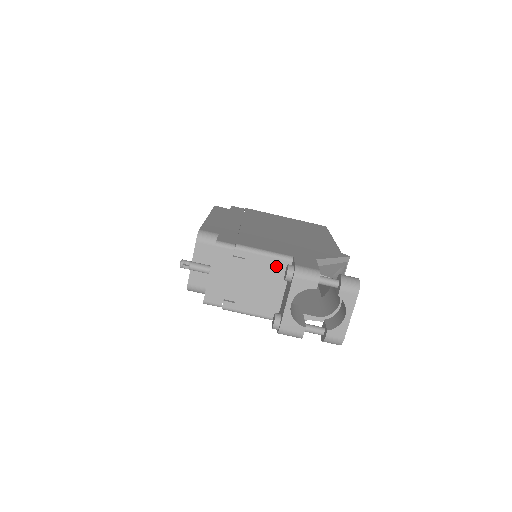
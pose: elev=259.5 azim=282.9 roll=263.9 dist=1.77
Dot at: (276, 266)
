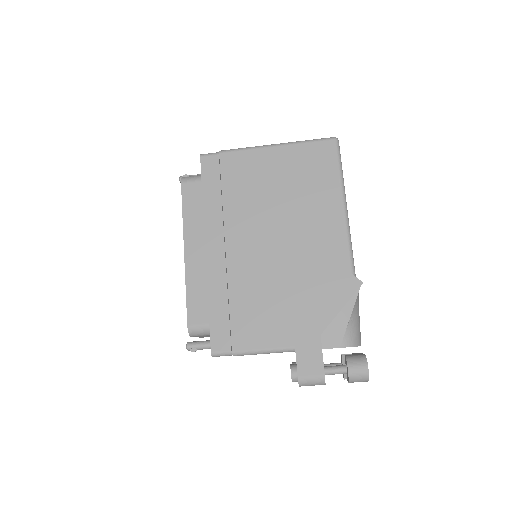
Dot at: occluded
